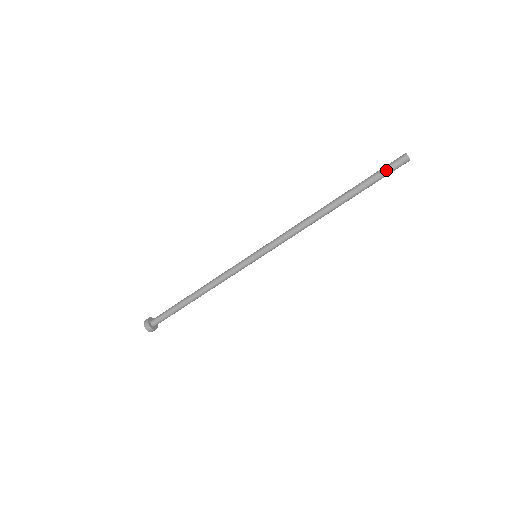
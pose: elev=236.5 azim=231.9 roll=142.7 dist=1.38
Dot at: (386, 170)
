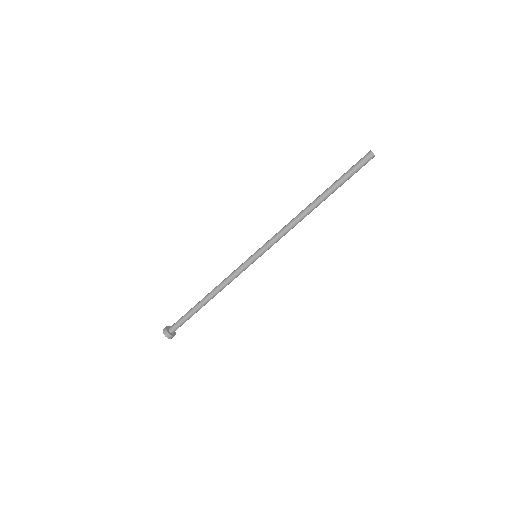
Dot at: (357, 168)
